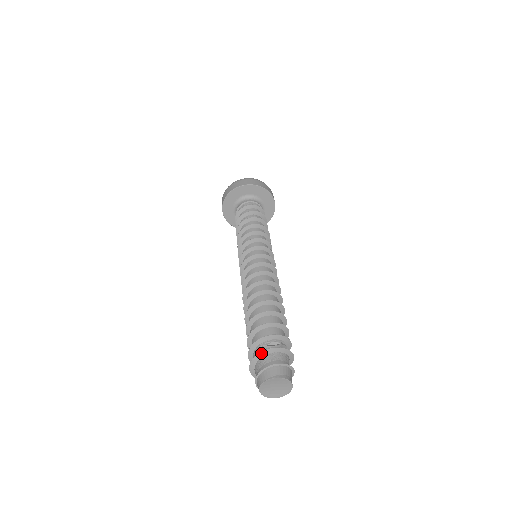
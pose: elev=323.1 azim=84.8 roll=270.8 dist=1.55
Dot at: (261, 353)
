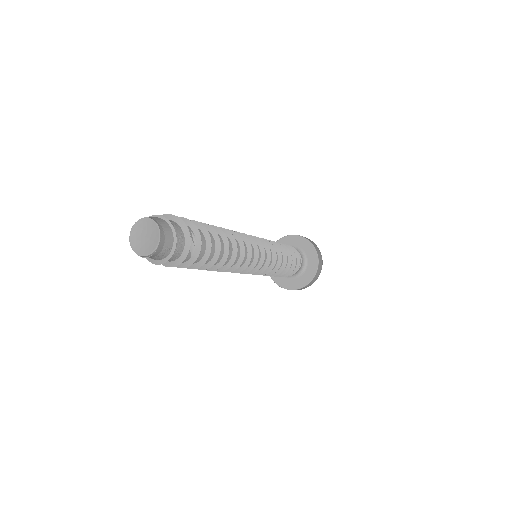
Dot at: (164, 215)
